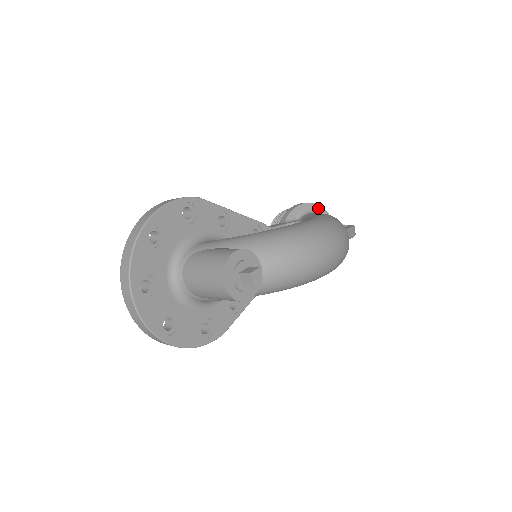
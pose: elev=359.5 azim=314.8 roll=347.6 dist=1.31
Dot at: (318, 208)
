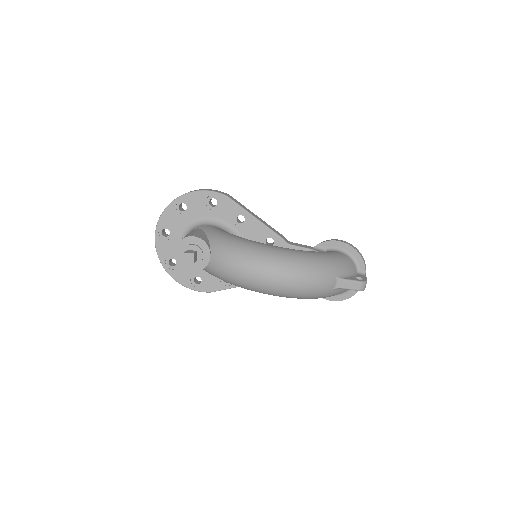
Dot at: (354, 252)
